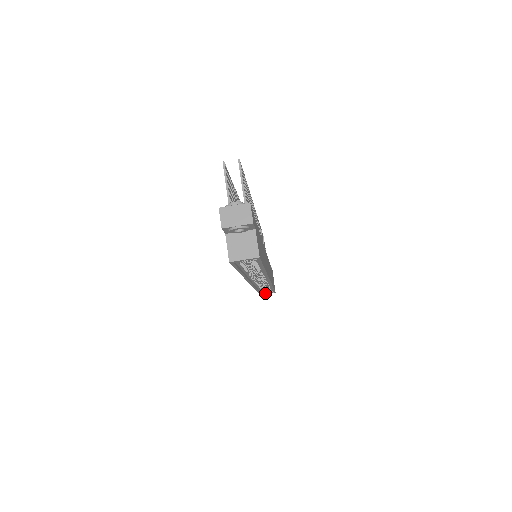
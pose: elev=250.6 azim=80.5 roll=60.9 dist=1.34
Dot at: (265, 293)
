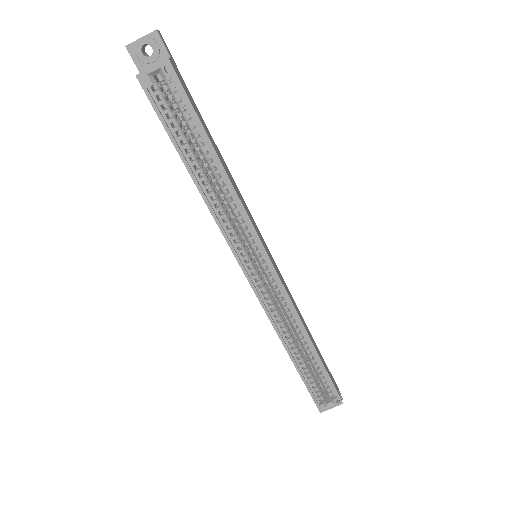
Dot at: (326, 407)
